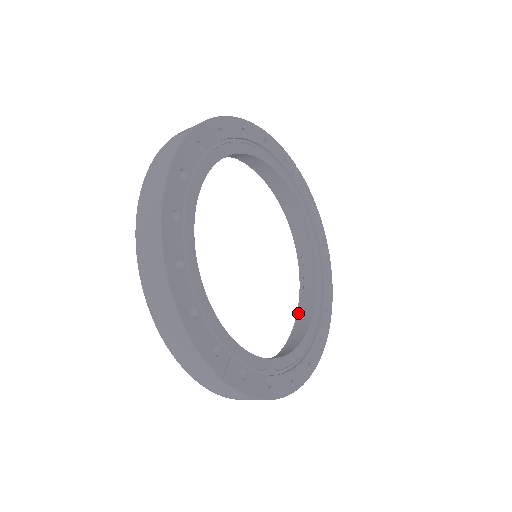
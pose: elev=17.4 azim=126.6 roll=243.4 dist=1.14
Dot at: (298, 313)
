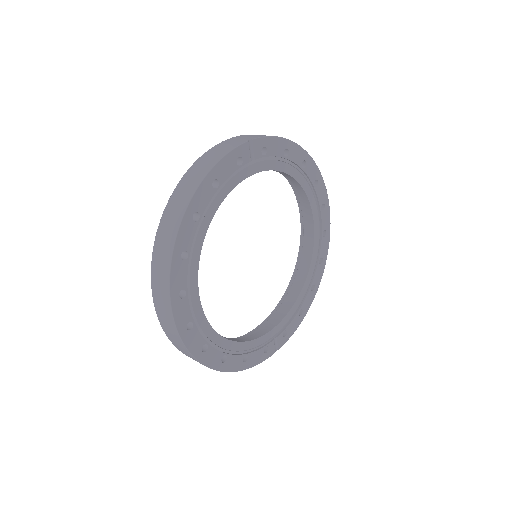
Dot at: (301, 215)
